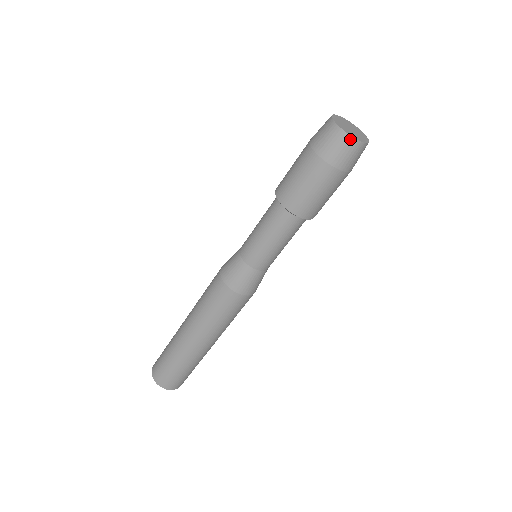
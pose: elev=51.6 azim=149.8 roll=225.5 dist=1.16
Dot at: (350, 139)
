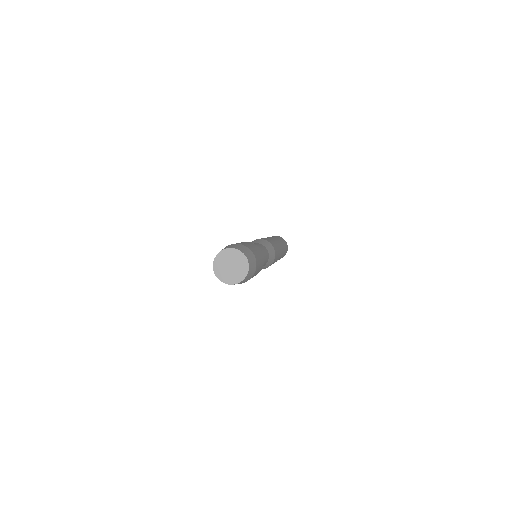
Dot at: (233, 284)
